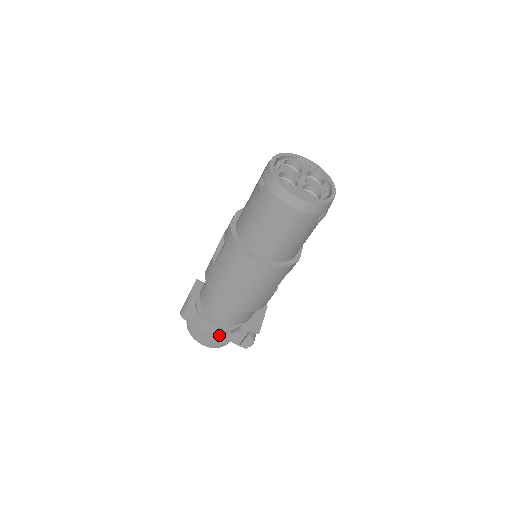
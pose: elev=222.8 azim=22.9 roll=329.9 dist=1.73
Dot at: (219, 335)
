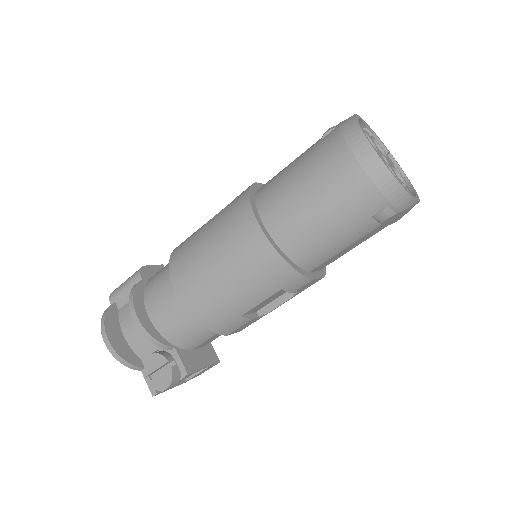
Dot at: (134, 348)
